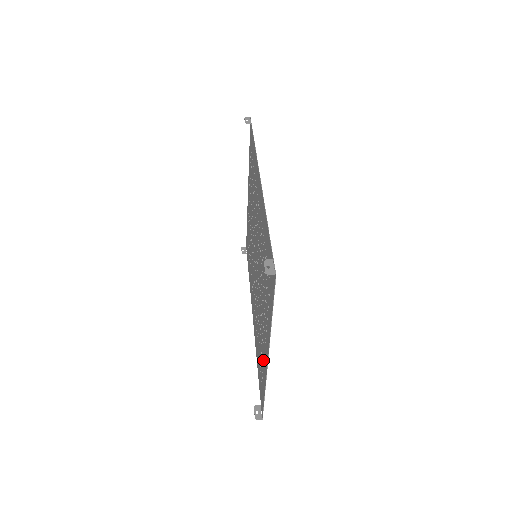
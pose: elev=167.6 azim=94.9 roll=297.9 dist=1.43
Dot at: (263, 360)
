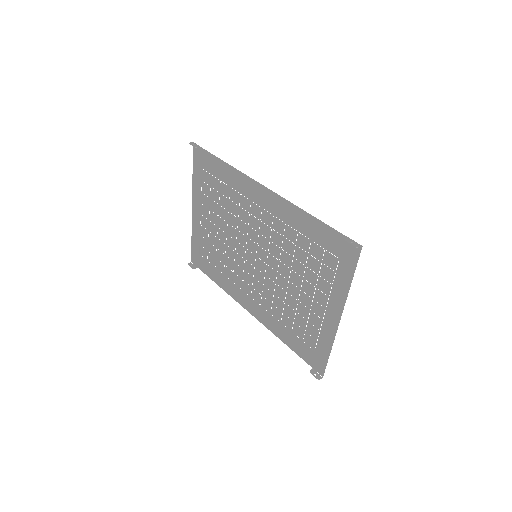
Dot at: (318, 328)
